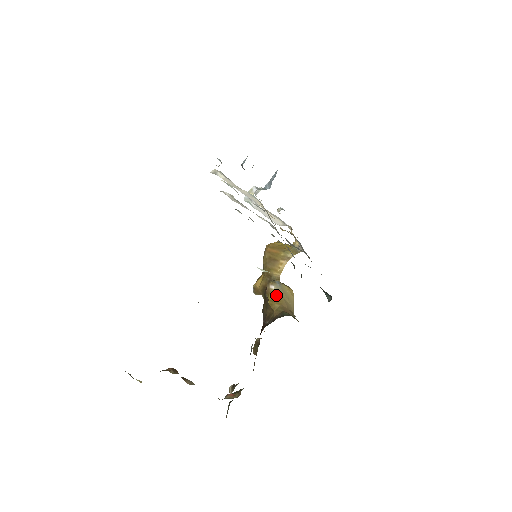
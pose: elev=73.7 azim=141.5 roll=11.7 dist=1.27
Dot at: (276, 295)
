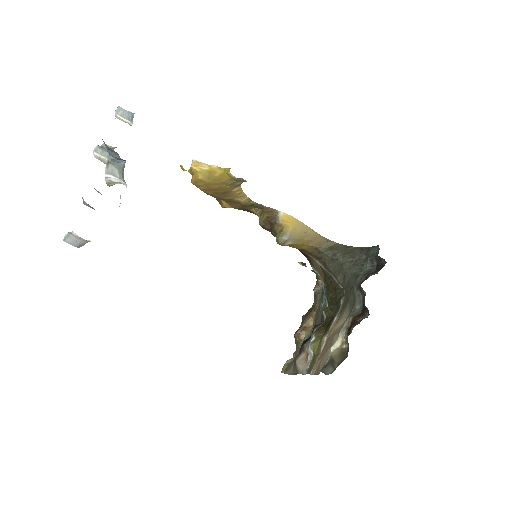
Dot at: (296, 244)
